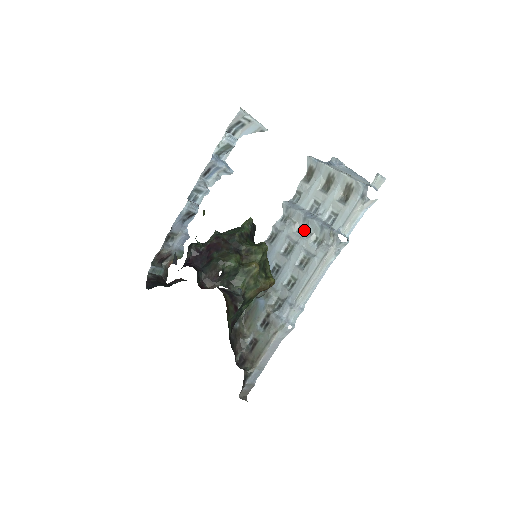
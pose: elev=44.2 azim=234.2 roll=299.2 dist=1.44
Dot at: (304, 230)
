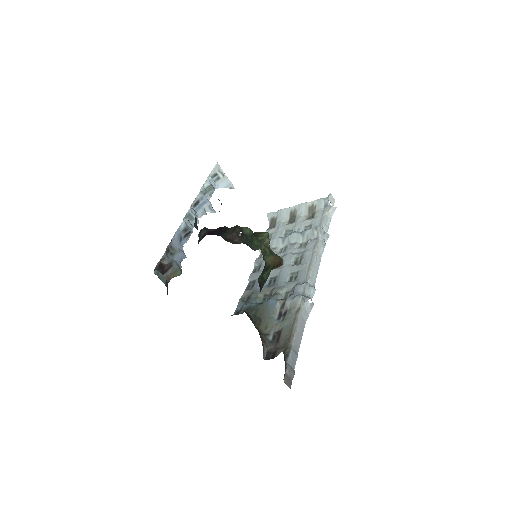
Dot at: (286, 247)
